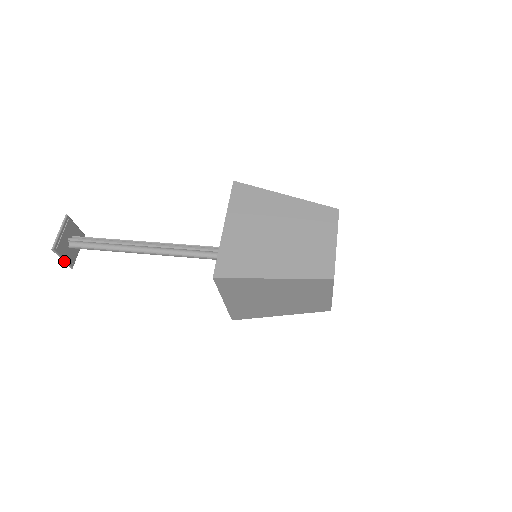
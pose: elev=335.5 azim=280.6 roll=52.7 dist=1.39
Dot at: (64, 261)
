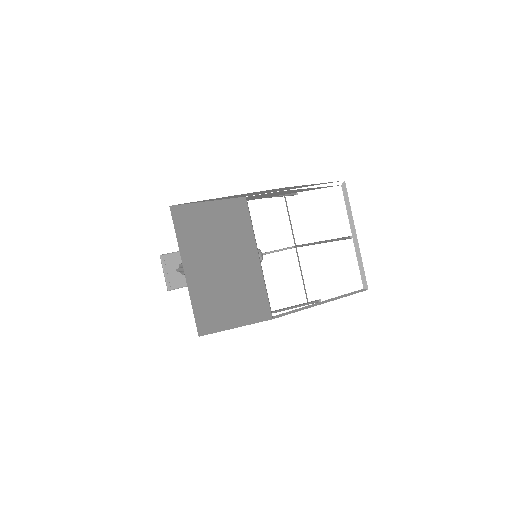
Dot at: (165, 277)
